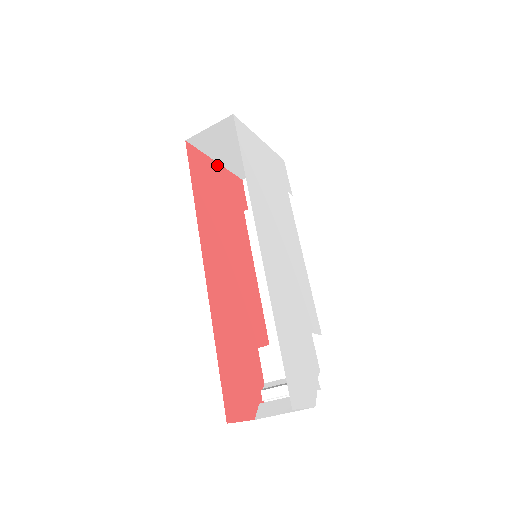
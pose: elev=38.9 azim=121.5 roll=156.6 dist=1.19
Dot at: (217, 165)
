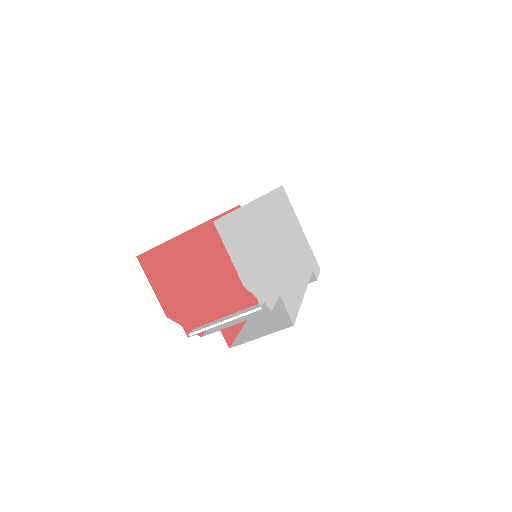
Dot at: occluded
